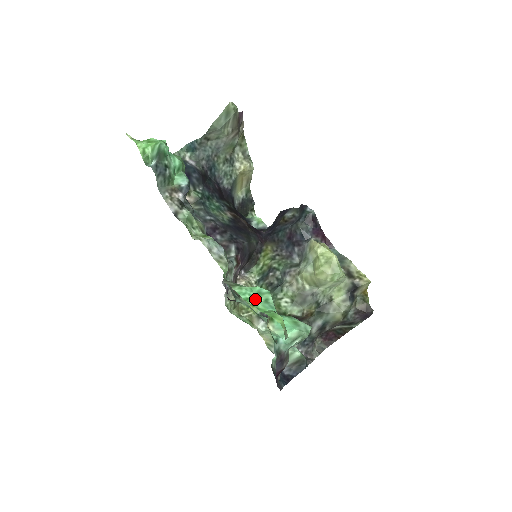
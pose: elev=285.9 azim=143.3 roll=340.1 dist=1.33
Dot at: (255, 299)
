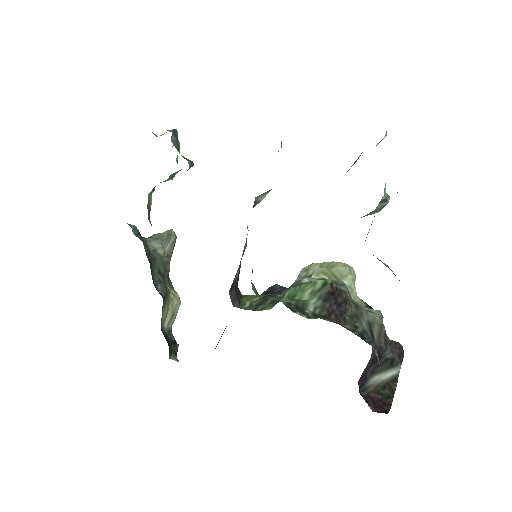
Dot at: occluded
